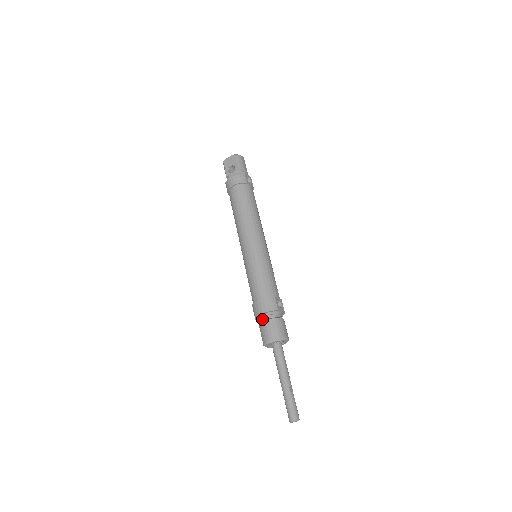
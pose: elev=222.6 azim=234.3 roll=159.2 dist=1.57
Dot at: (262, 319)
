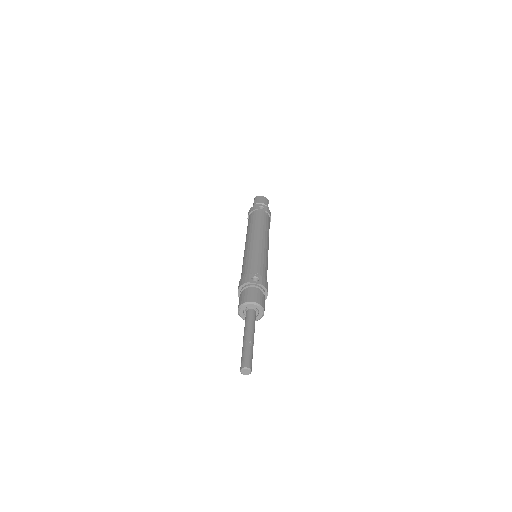
Dot at: occluded
